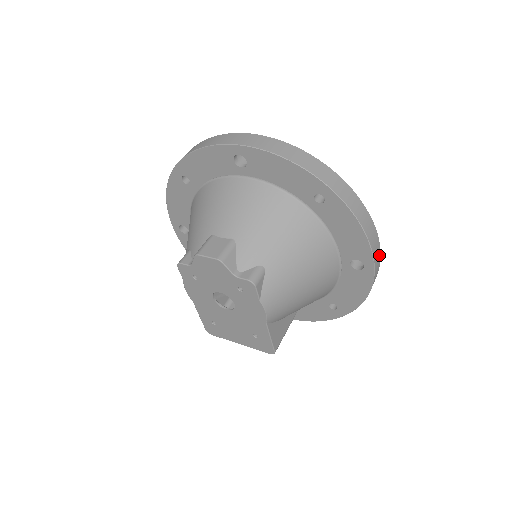
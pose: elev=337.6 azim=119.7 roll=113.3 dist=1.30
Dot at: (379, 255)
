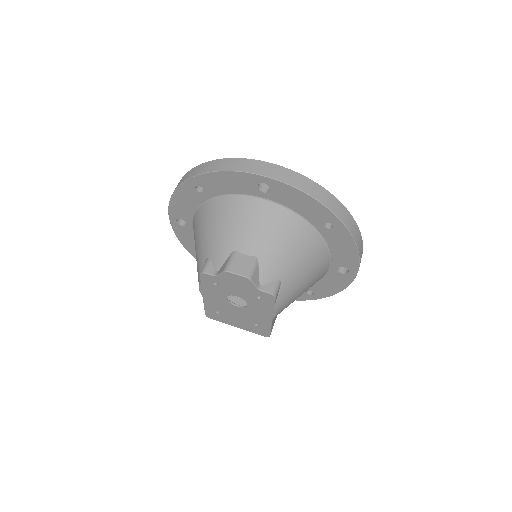
Dot at: occluded
